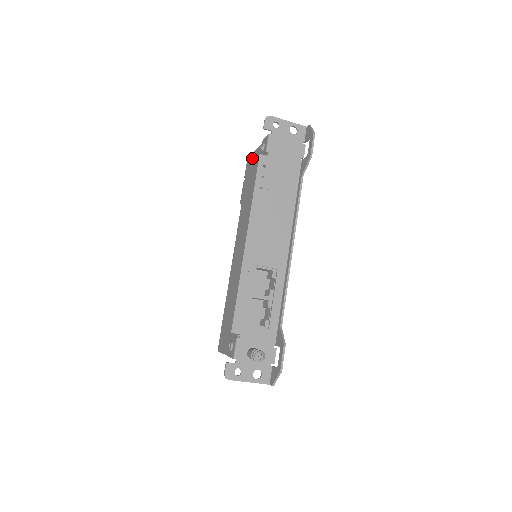
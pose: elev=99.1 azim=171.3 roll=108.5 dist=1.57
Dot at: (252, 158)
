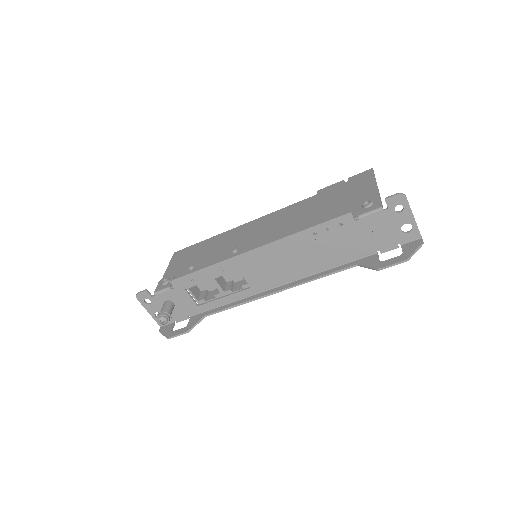
Dot at: (367, 181)
